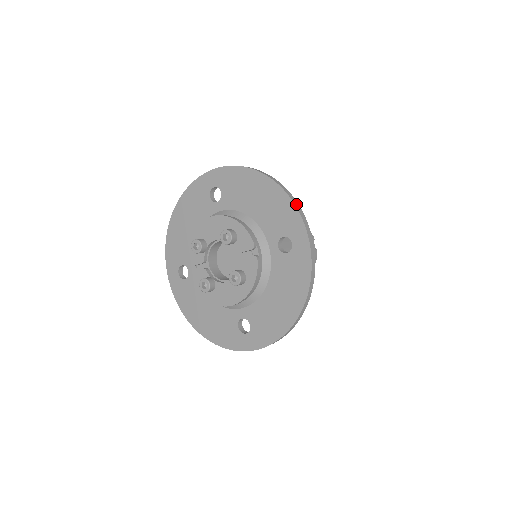
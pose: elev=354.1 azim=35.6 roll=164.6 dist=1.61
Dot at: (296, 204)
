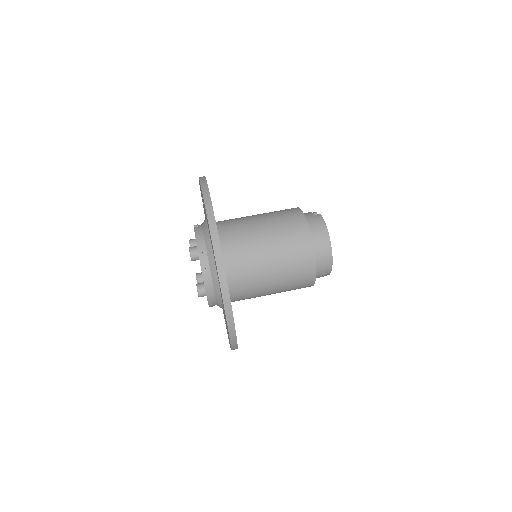
Dot at: occluded
